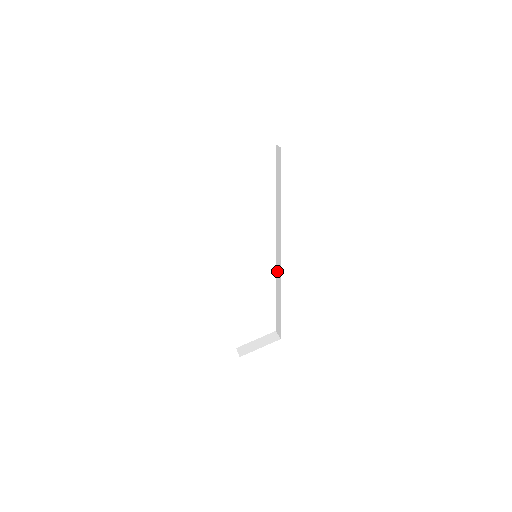
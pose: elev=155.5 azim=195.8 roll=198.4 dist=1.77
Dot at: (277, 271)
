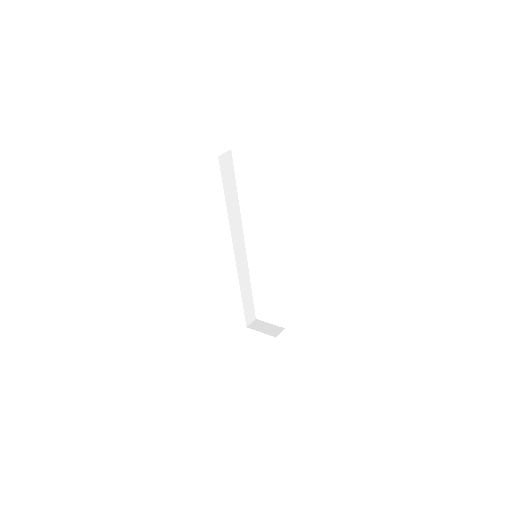
Dot at: occluded
